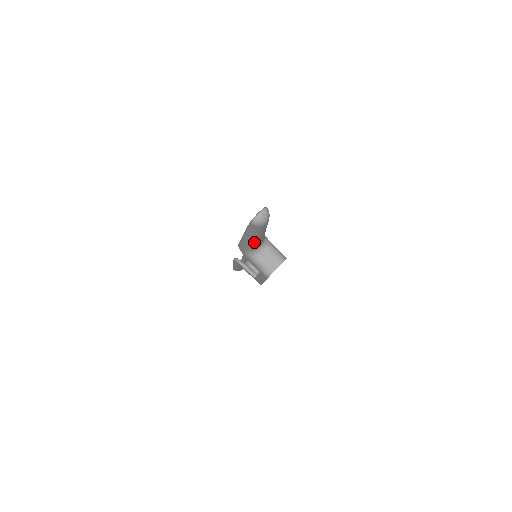
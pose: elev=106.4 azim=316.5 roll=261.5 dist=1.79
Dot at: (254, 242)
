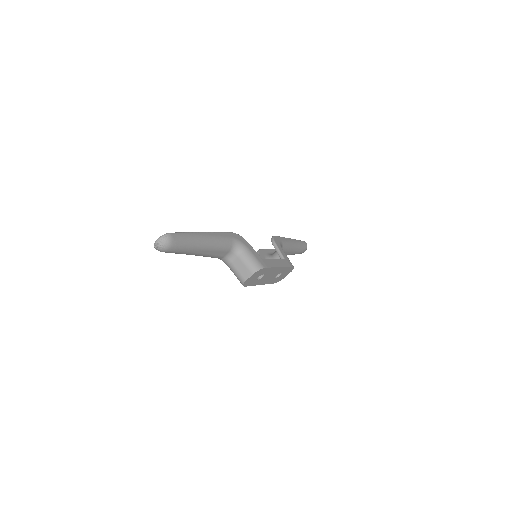
Dot at: occluded
